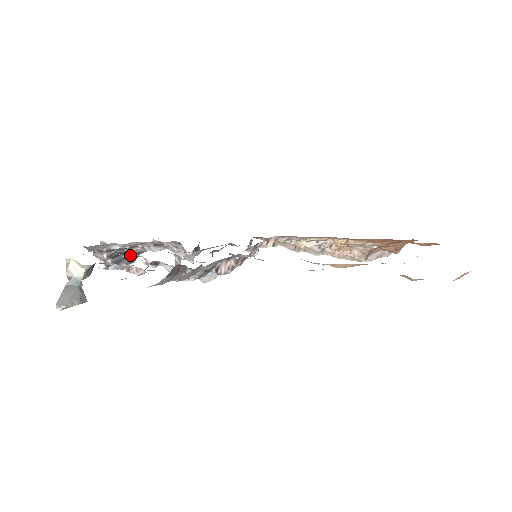
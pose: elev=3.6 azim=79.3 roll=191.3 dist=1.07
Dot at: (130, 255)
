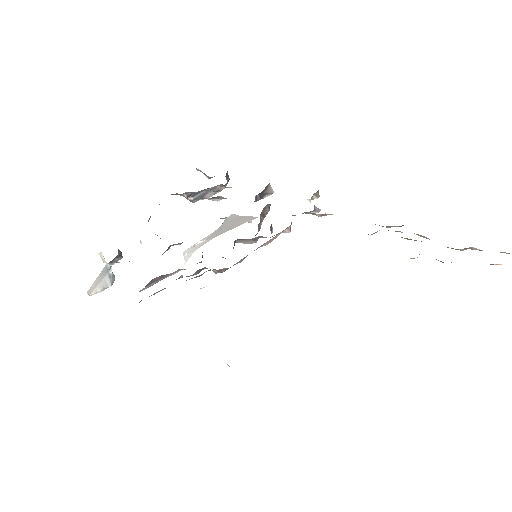
Dot at: (216, 186)
